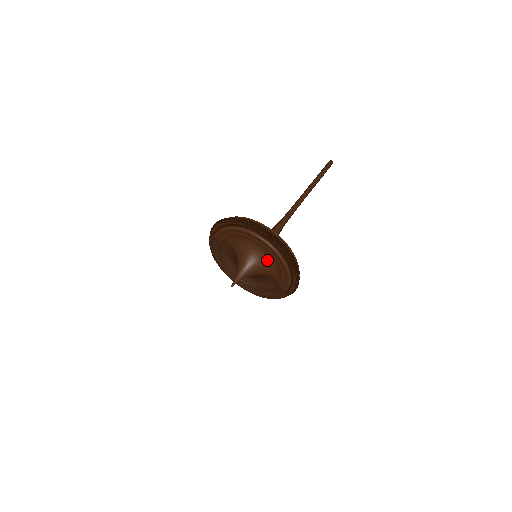
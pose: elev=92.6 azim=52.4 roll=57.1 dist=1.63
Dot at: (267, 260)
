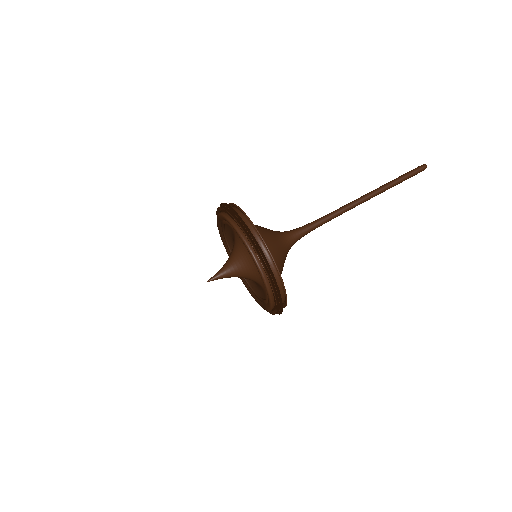
Dot at: (258, 272)
